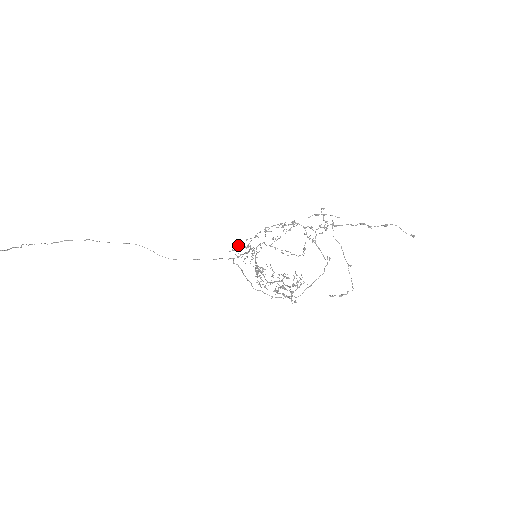
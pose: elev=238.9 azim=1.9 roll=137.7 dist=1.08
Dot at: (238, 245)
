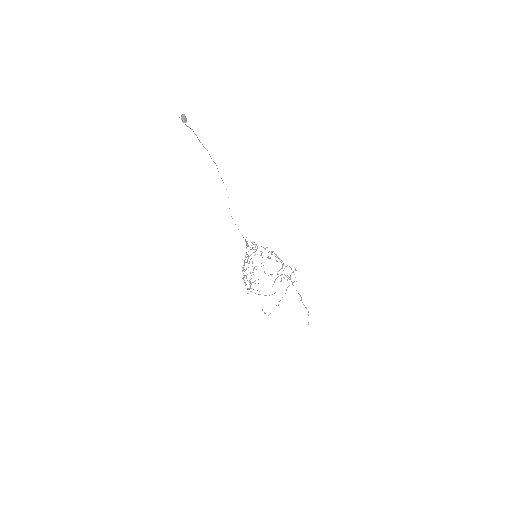
Dot at: occluded
